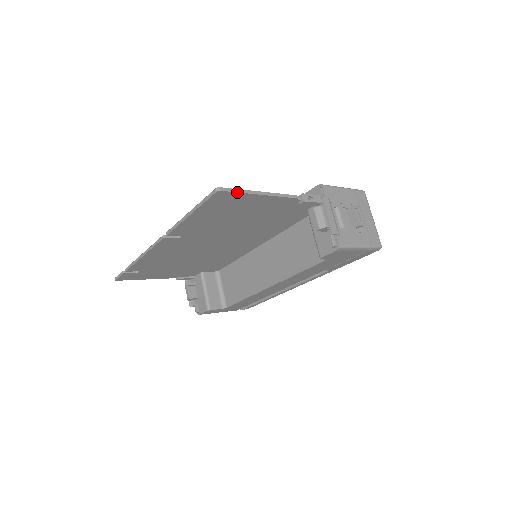
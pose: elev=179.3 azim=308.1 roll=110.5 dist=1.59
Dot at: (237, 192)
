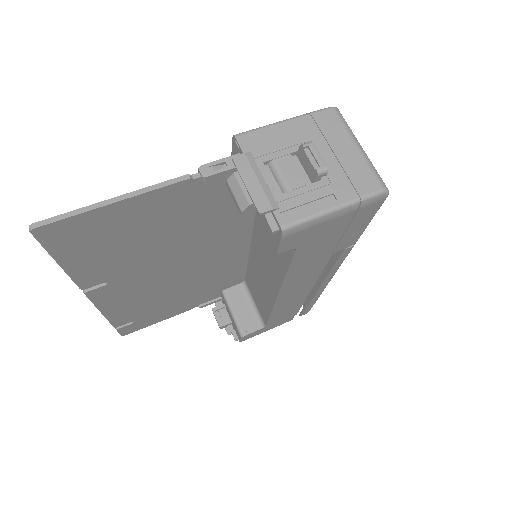
Dot at: (67, 217)
